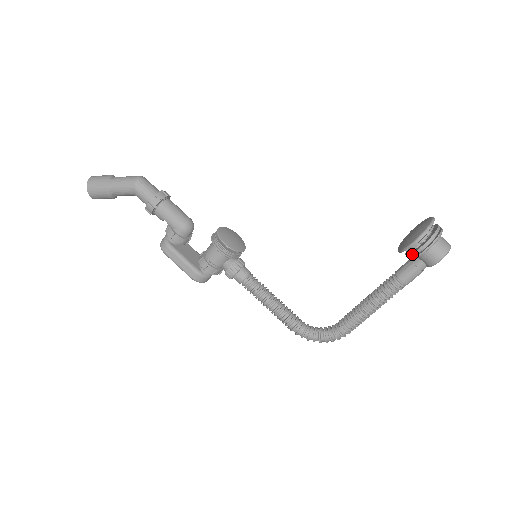
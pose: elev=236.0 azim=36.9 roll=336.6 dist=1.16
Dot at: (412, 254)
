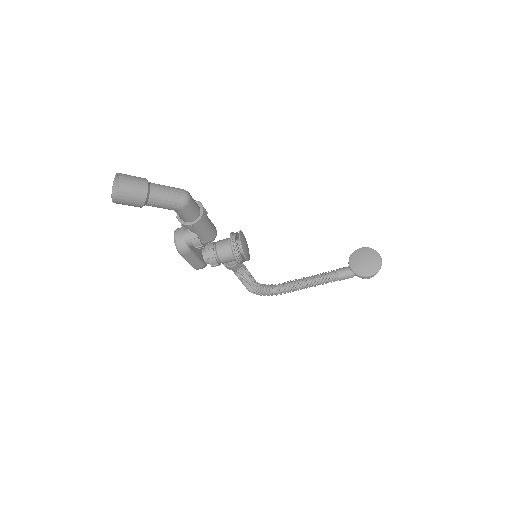
Dot at: (360, 277)
